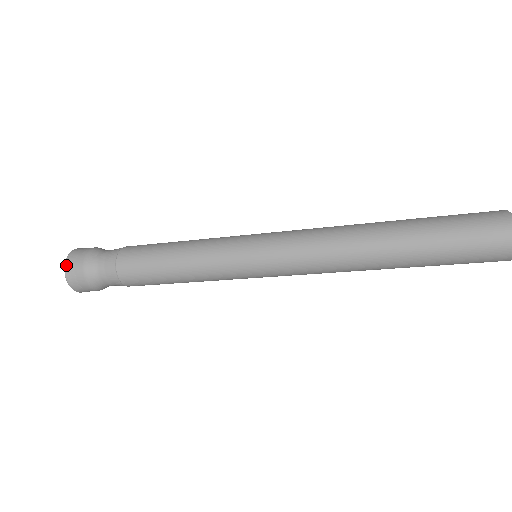
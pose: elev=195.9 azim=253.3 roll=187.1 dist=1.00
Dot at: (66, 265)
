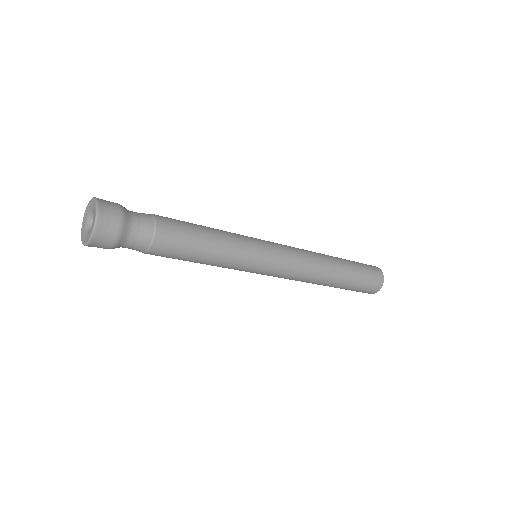
Dot at: (100, 212)
